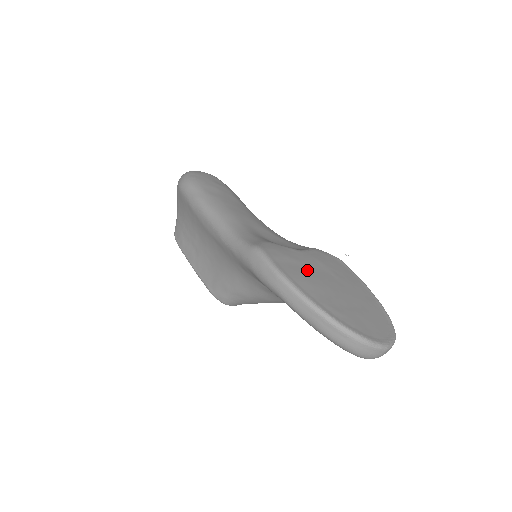
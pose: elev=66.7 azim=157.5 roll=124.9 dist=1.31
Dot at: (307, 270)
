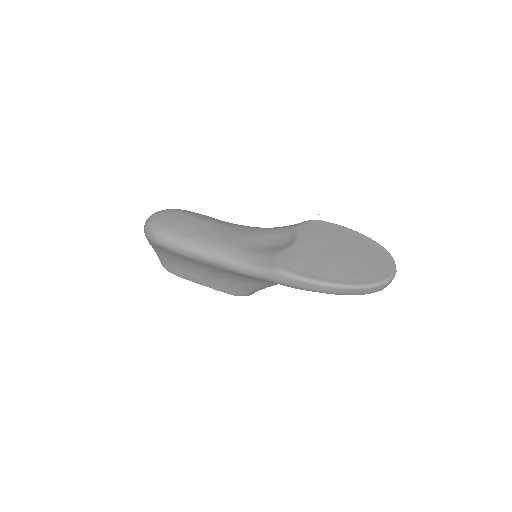
Dot at: (316, 258)
